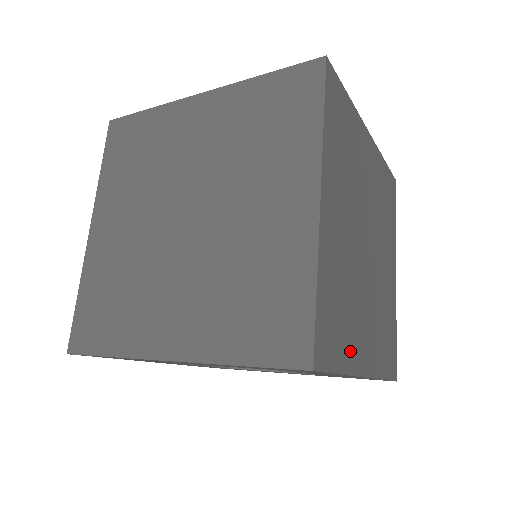
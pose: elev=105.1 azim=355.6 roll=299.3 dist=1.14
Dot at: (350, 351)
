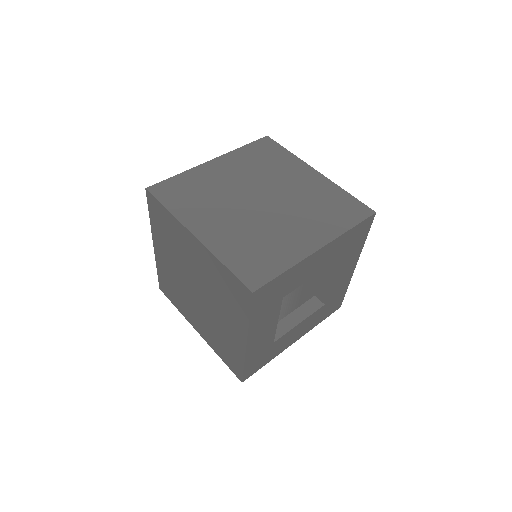
Dot at: (287, 255)
